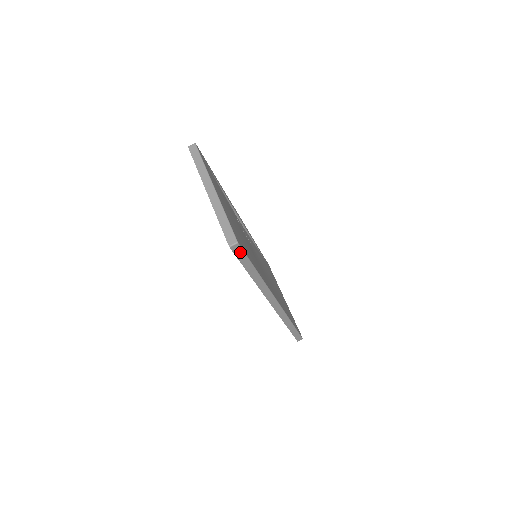
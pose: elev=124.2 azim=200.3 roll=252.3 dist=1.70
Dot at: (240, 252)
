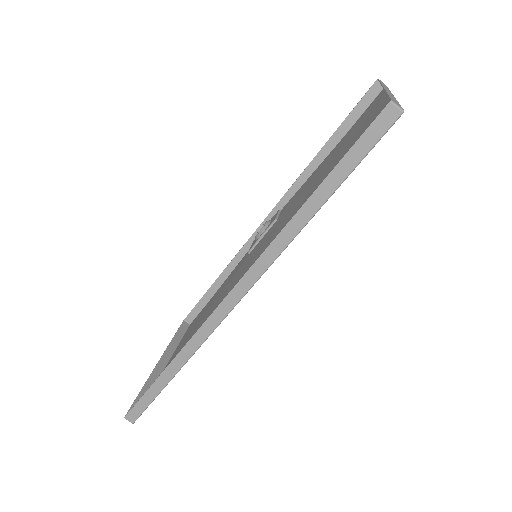
Dot at: (377, 133)
